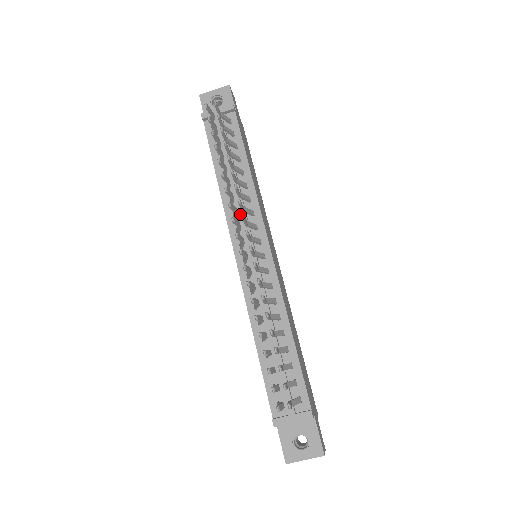
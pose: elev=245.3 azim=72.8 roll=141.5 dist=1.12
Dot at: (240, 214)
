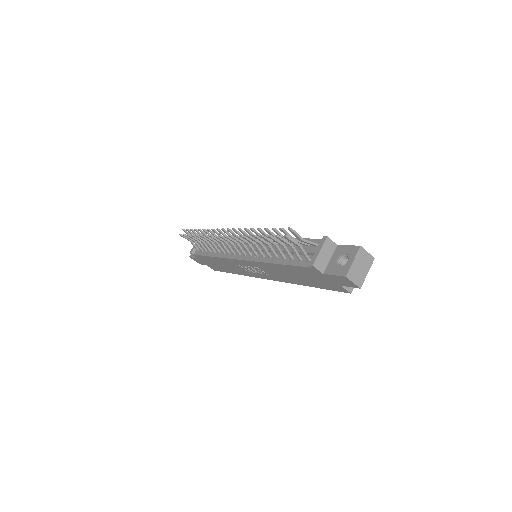
Dot at: occluded
